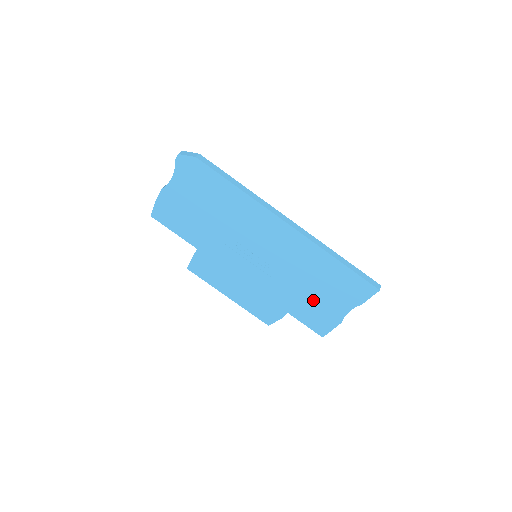
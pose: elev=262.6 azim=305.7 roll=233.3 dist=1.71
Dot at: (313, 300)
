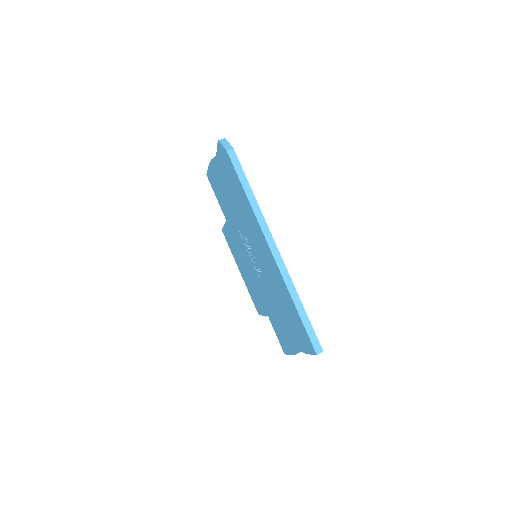
Dot at: (281, 321)
